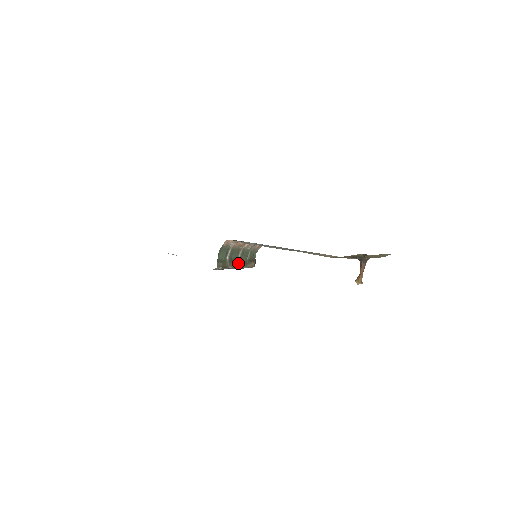
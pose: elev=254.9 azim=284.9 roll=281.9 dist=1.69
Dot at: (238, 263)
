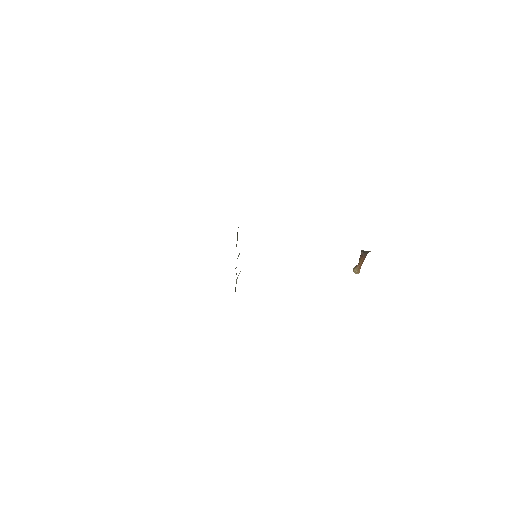
Dot at: occluded
